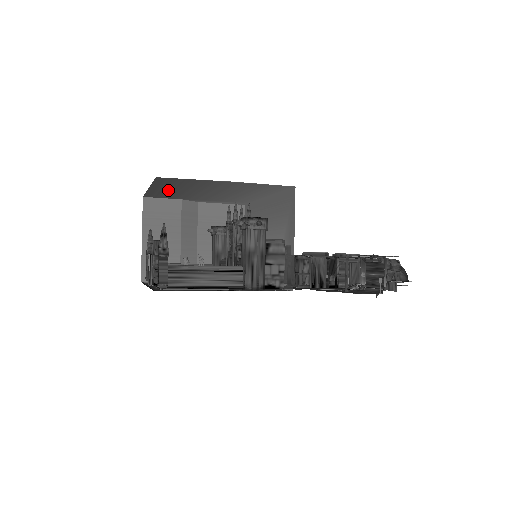
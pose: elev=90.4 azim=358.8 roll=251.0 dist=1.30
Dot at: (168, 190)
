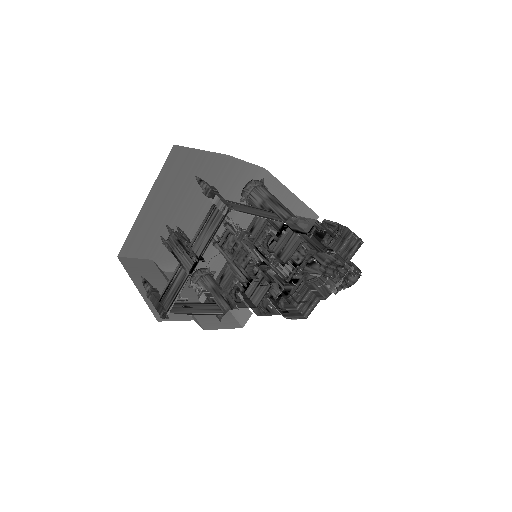
Dot at: (158, 210)
